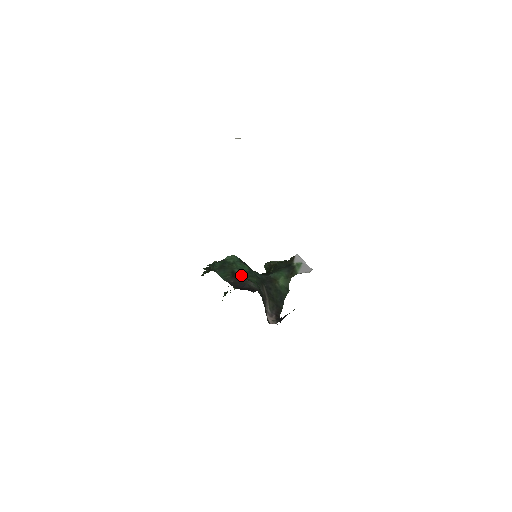
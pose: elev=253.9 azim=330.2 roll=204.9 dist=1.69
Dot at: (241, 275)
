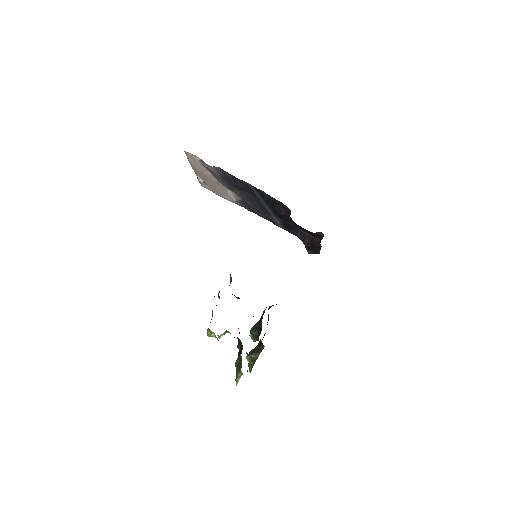
Dot at: occluded
